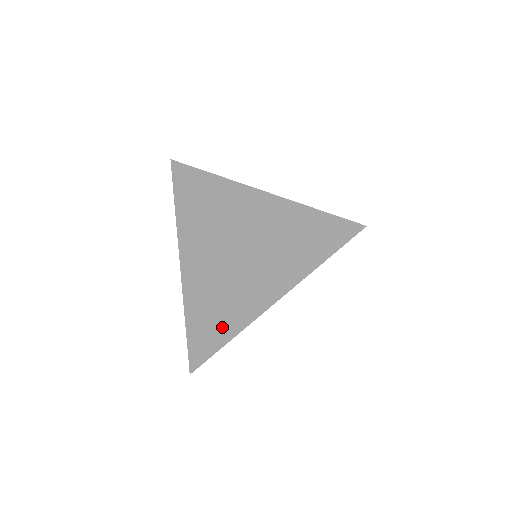
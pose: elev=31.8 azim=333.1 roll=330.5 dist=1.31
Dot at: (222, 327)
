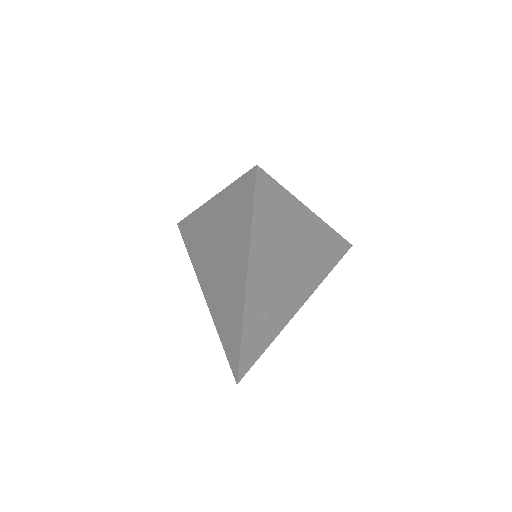
Dot at: (234, 327)
